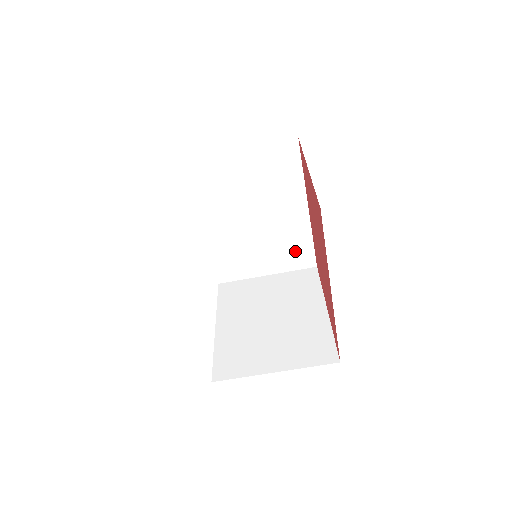
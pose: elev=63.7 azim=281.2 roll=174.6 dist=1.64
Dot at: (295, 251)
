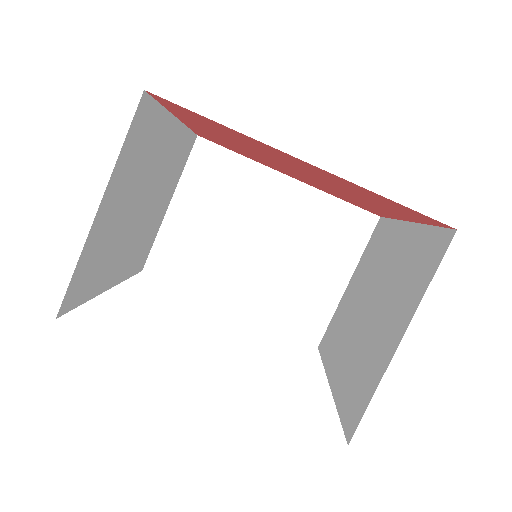
Dot at: (338, 228)
